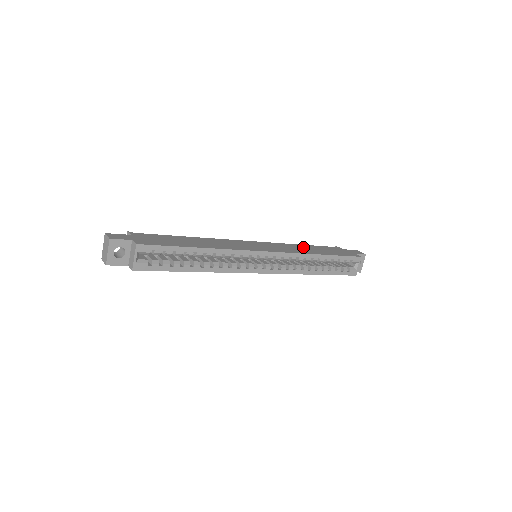
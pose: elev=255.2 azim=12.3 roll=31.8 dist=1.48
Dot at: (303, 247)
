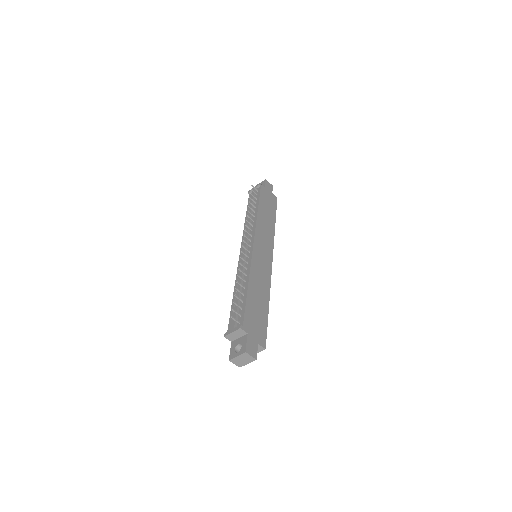
Dot at: (263, 217)
